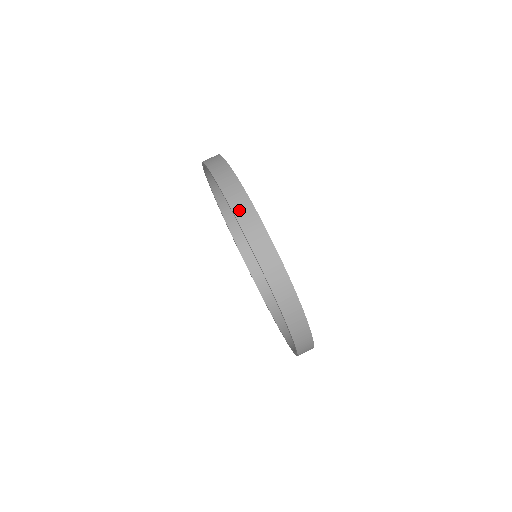
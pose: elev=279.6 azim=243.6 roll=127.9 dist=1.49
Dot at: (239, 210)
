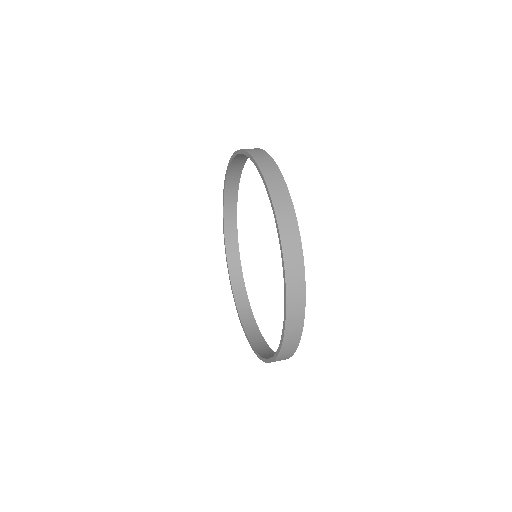
Dot at: occluded
